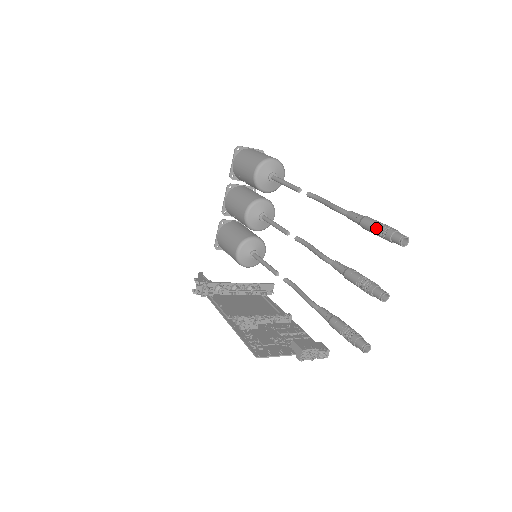
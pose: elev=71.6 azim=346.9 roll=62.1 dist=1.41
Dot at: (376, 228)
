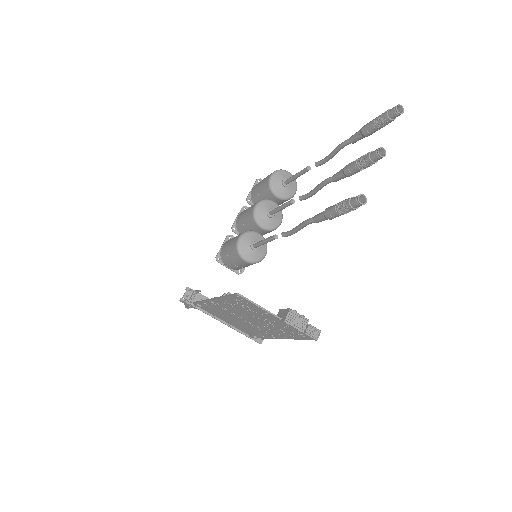
Dot at: (375, 118)
